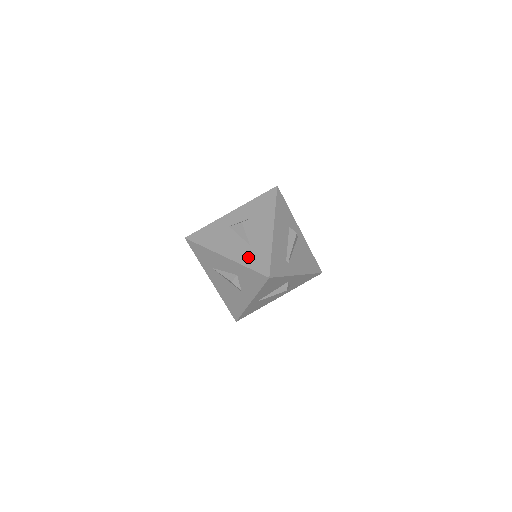
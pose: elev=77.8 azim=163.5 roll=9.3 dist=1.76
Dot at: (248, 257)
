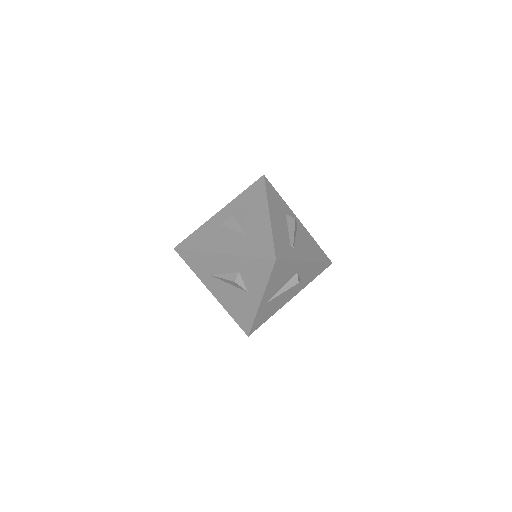
Dot at: (247, 247)
